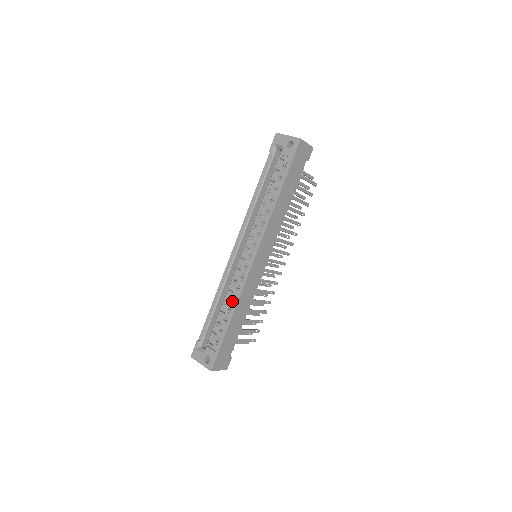
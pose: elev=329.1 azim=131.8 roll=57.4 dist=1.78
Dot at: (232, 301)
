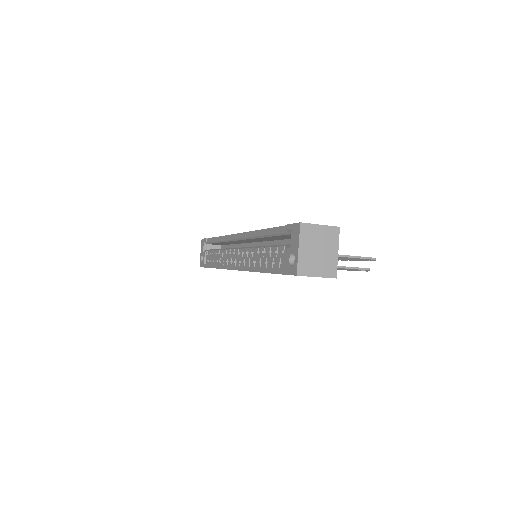
Dot at: (220, 260)
